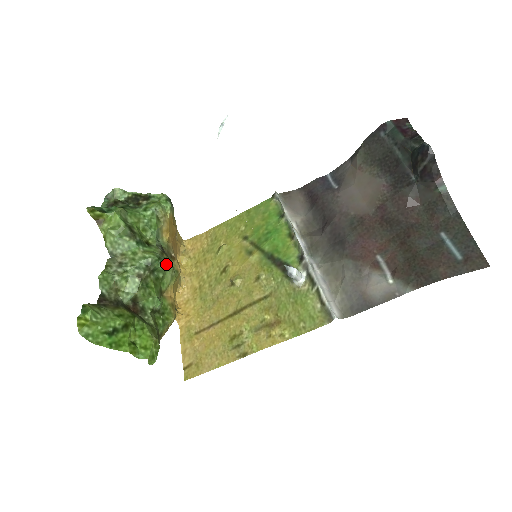
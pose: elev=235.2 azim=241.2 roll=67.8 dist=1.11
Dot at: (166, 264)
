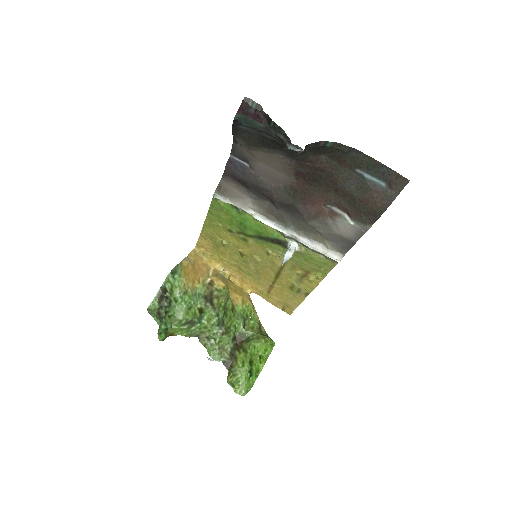
Dot at: (221, 307)
